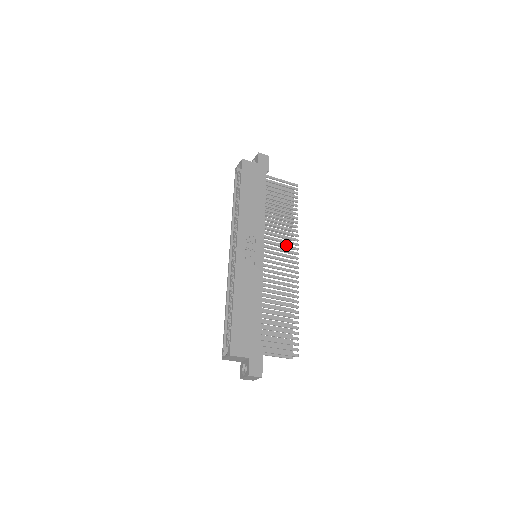
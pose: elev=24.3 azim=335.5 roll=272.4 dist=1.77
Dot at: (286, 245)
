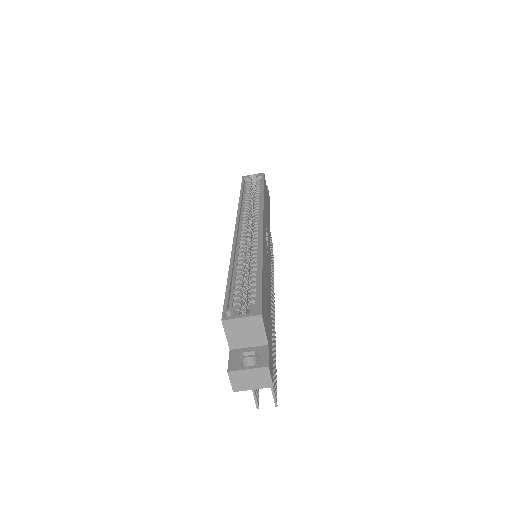
Dot at: (271, 278)
